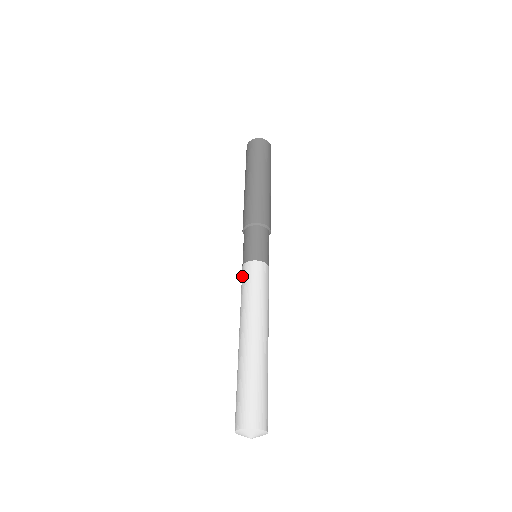
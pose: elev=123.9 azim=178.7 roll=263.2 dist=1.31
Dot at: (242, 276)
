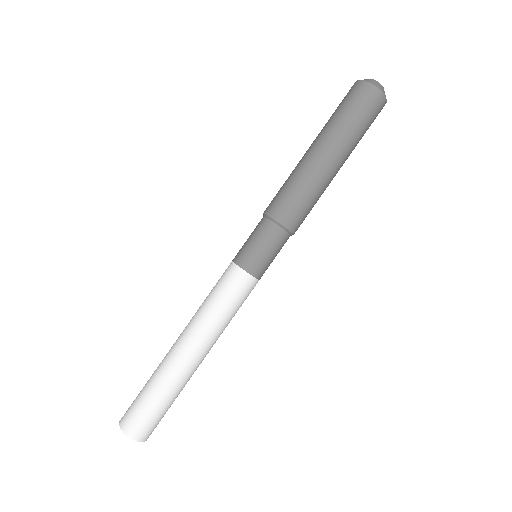
Dot at: (227, 279)
